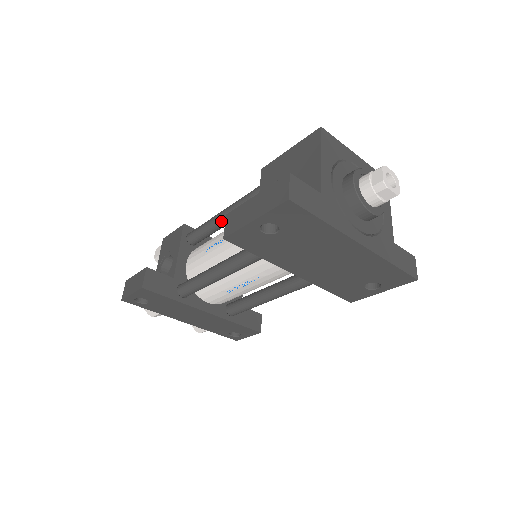
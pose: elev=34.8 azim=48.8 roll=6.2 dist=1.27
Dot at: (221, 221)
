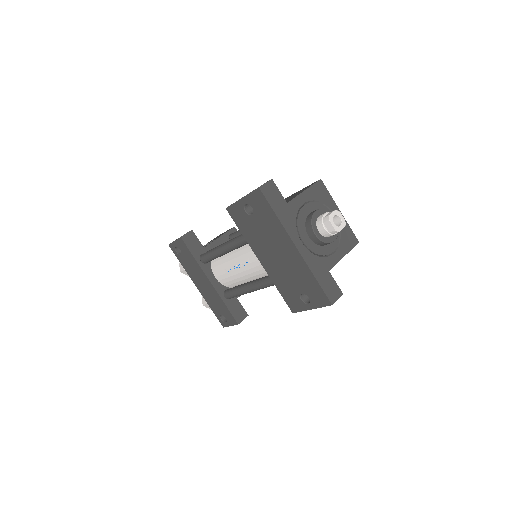
Dot at: occluded
